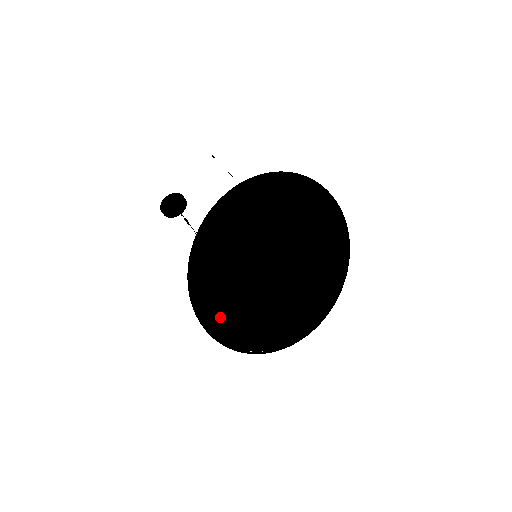
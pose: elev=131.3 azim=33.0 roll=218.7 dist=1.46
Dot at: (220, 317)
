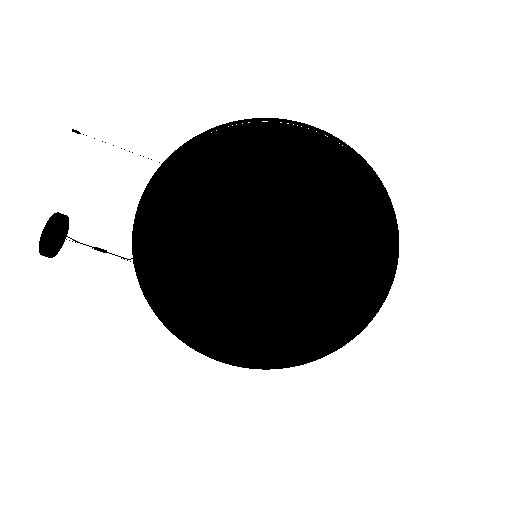
Dot at: (246, 344)
